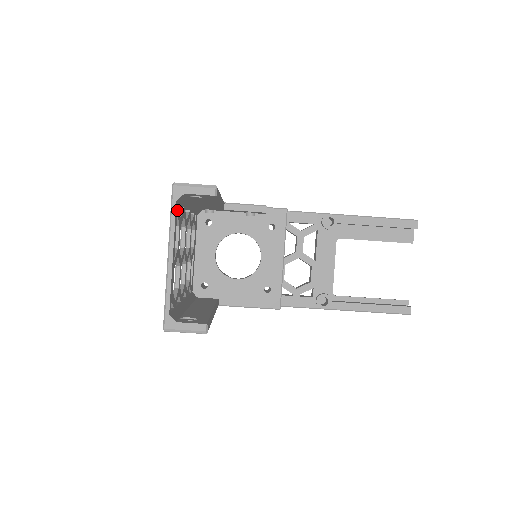
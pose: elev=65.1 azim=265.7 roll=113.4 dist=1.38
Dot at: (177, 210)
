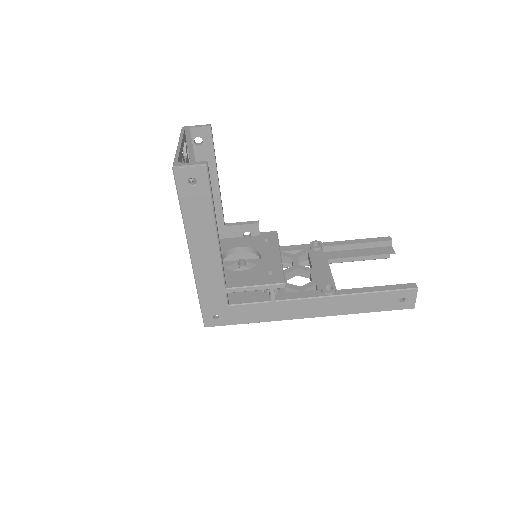
Dot at: (185, 139)
